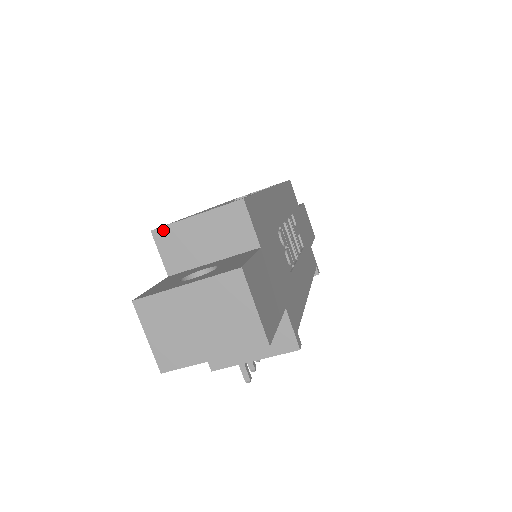
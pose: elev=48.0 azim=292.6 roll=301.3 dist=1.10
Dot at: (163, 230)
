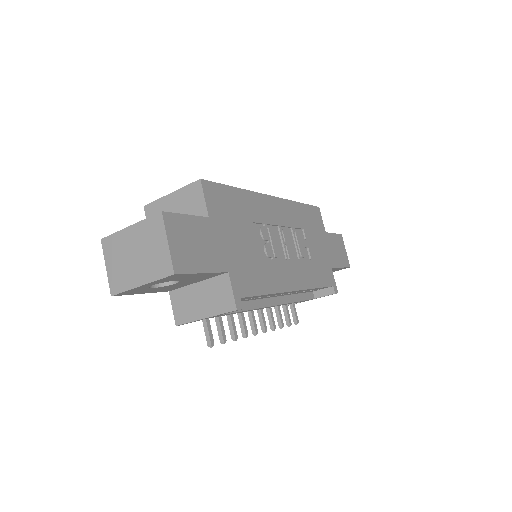
Dot at: (151, 205)
